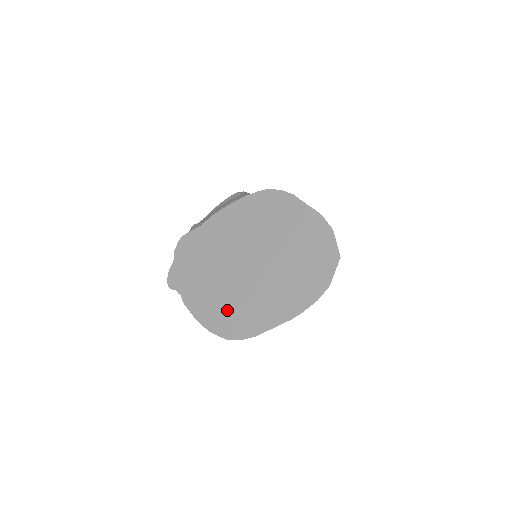
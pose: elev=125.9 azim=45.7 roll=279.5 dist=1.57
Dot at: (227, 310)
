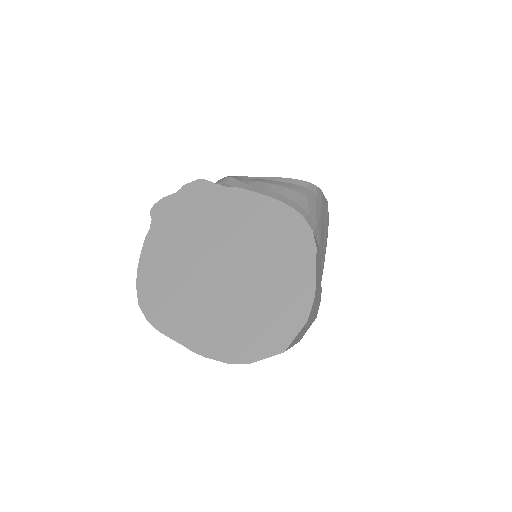
Dot at: (164, 283)
